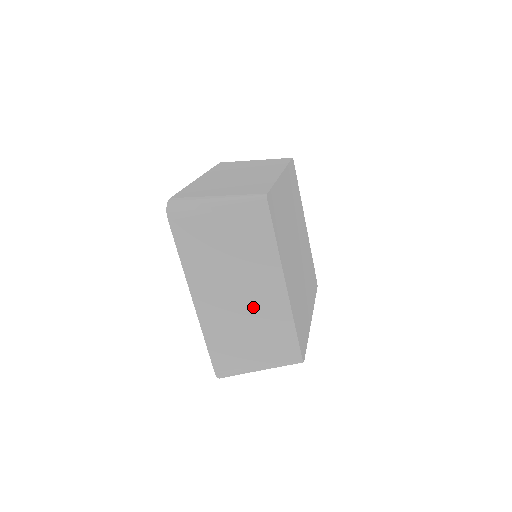
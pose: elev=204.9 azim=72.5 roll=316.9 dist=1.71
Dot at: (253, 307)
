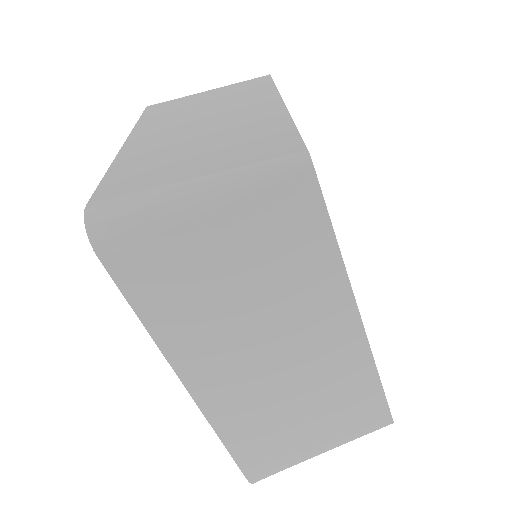
Dot at: (221, 125)
